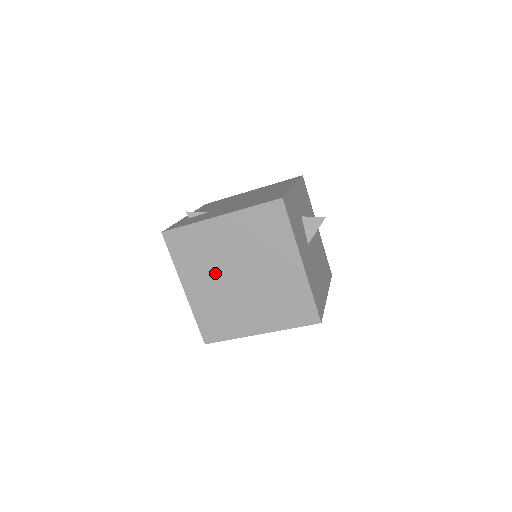
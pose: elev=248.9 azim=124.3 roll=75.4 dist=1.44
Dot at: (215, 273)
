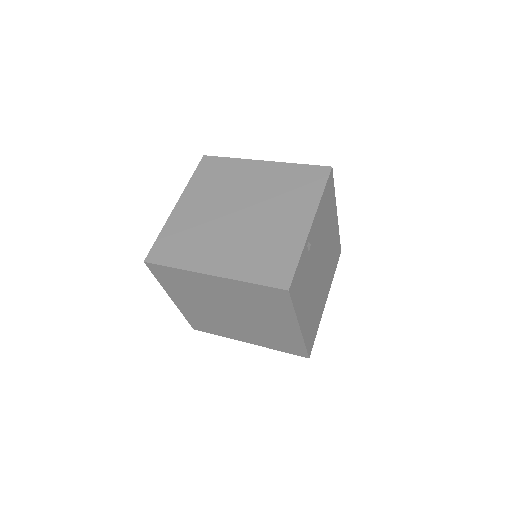
Dot at: (219, 234)
